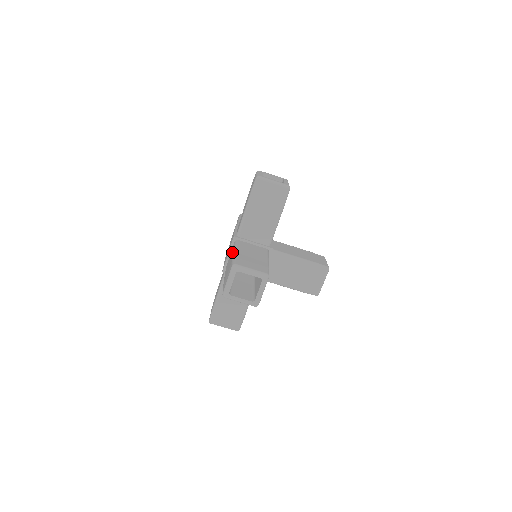
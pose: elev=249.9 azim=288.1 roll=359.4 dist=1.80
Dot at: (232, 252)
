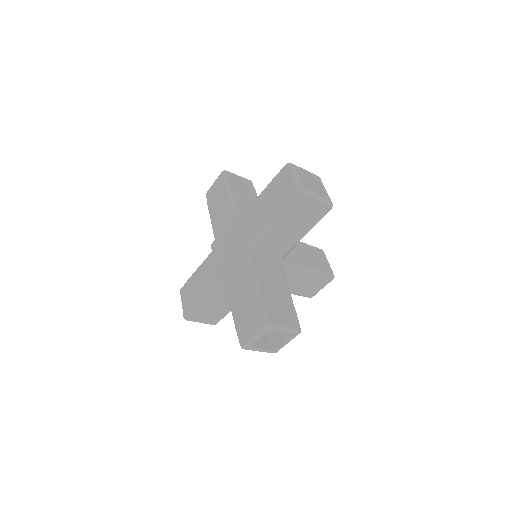
Dot at: (248, 280)
